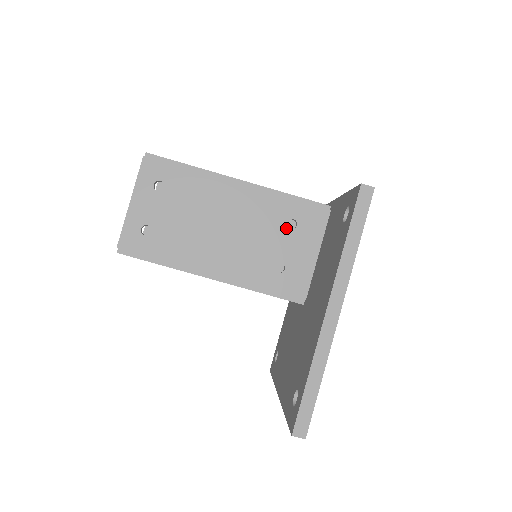
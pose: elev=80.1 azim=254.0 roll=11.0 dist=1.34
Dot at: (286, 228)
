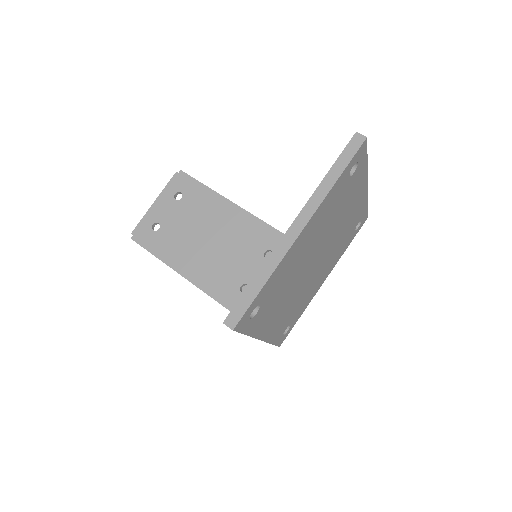
Dot at: occluded
